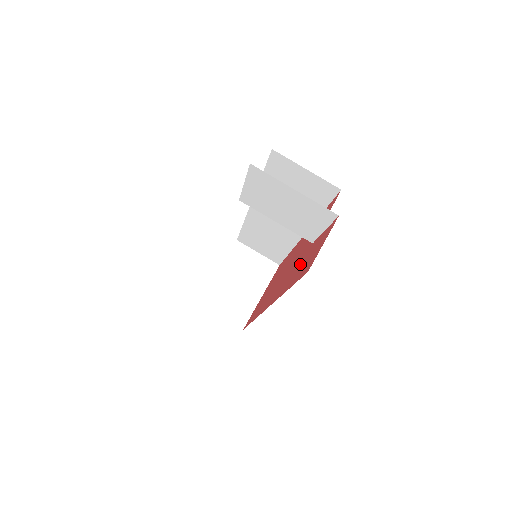
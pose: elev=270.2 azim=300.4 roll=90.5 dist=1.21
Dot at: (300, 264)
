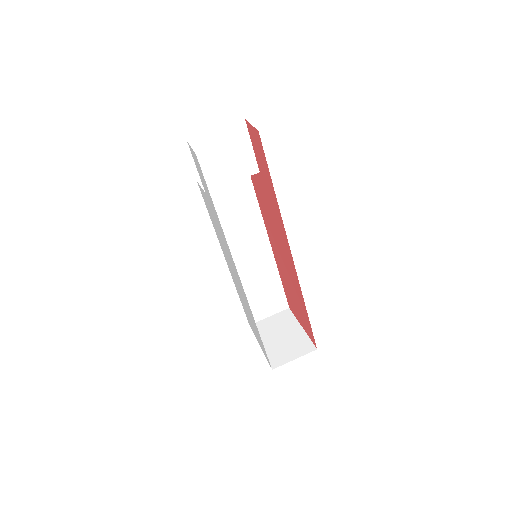
Dot at: (265, 181)
